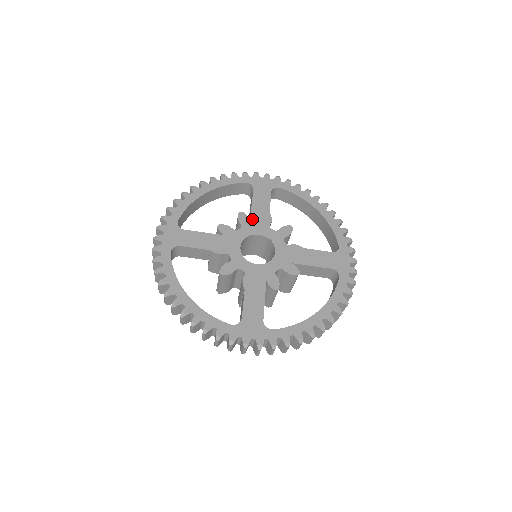
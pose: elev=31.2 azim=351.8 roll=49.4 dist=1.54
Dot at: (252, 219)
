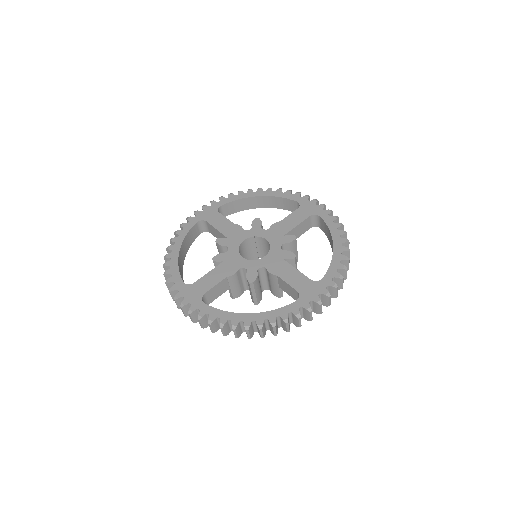
Dot at: (228, 237)
